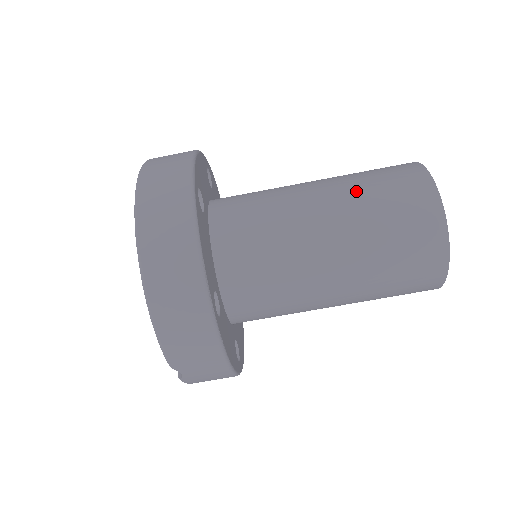
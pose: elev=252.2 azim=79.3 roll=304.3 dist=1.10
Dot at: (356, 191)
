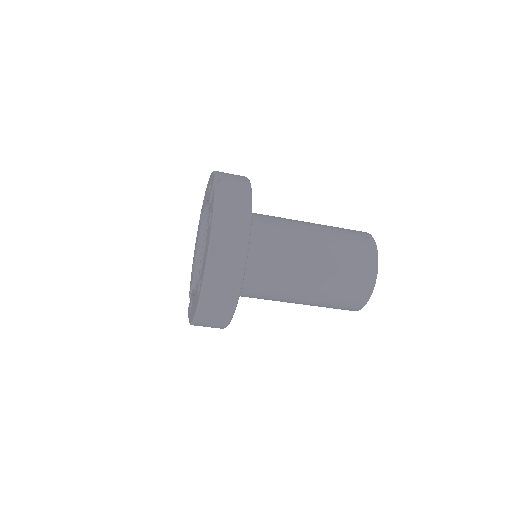
Dot at: (328, 291)
